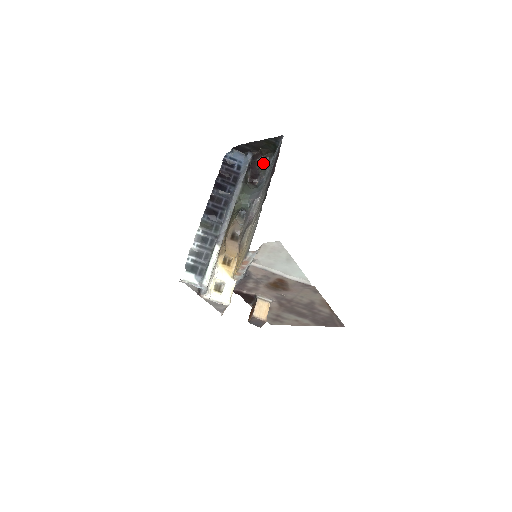
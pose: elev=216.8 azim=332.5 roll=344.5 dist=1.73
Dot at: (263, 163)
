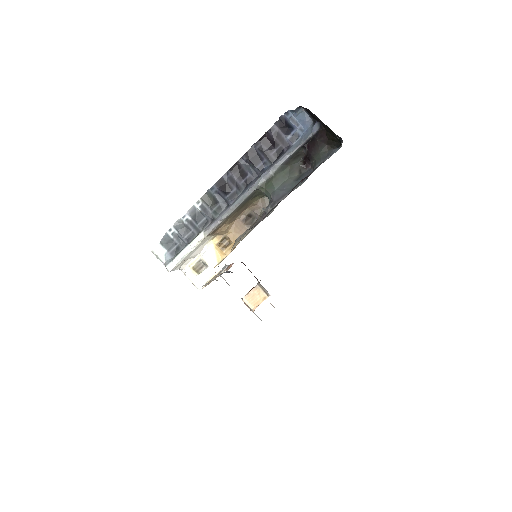
Dot at: (322, 150)
